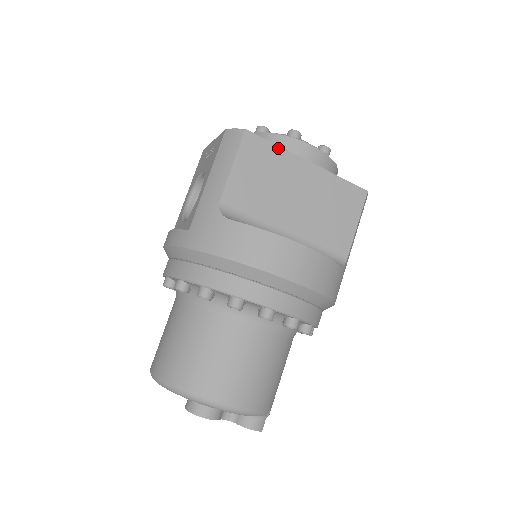
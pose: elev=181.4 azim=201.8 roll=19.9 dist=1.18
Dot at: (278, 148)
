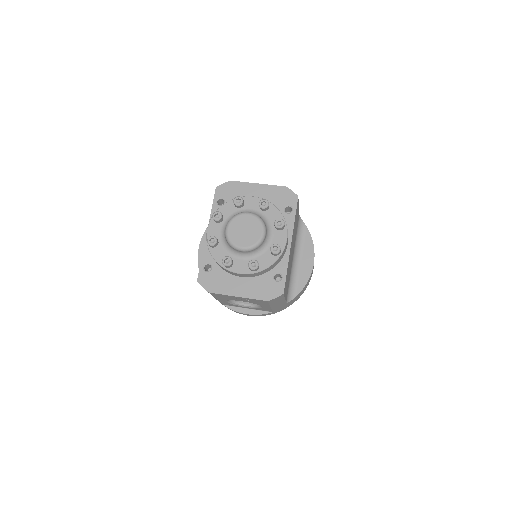
Dot at: (287, 269)
